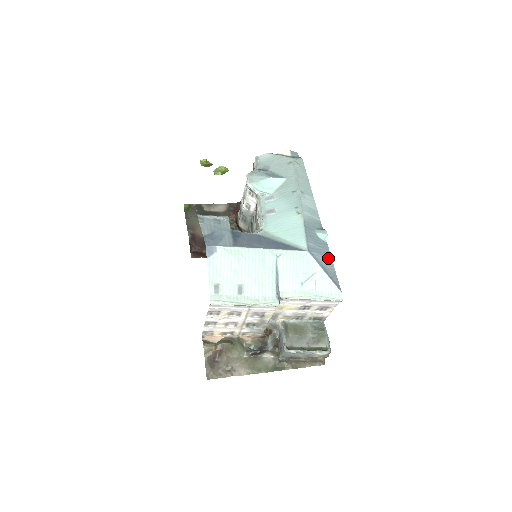
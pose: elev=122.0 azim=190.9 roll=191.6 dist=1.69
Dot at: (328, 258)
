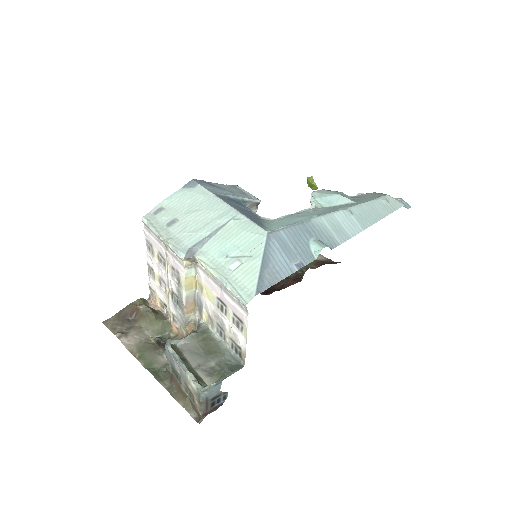
Dot at: (292, 265)
